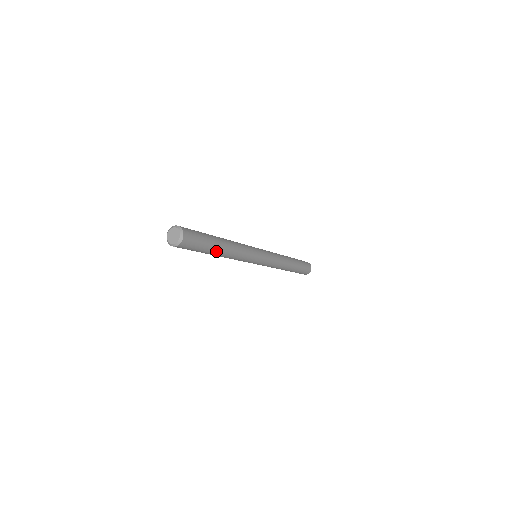
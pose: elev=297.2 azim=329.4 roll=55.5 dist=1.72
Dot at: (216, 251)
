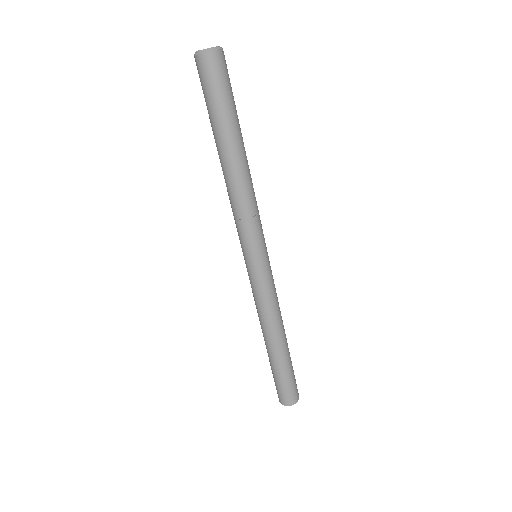
Dot at: (236, 139)
